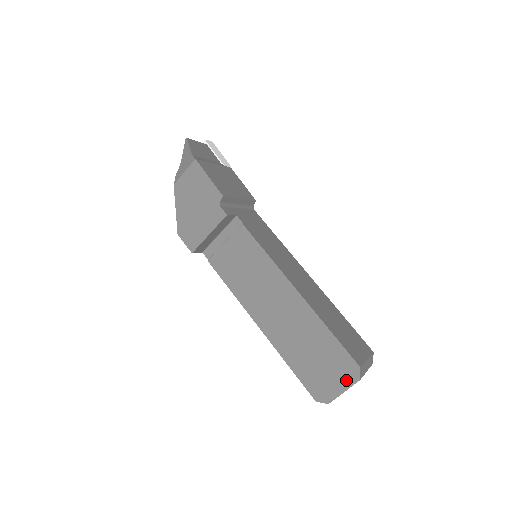
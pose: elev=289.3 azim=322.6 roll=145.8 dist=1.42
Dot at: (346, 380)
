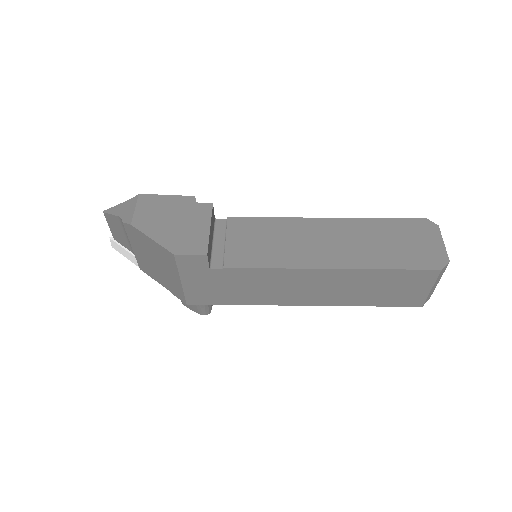
Dot at: (433, 234)
